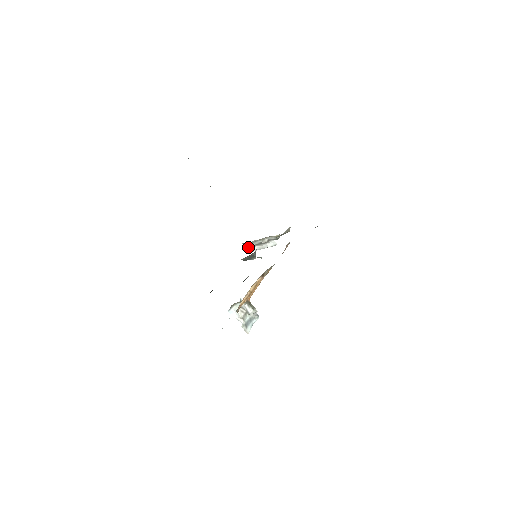
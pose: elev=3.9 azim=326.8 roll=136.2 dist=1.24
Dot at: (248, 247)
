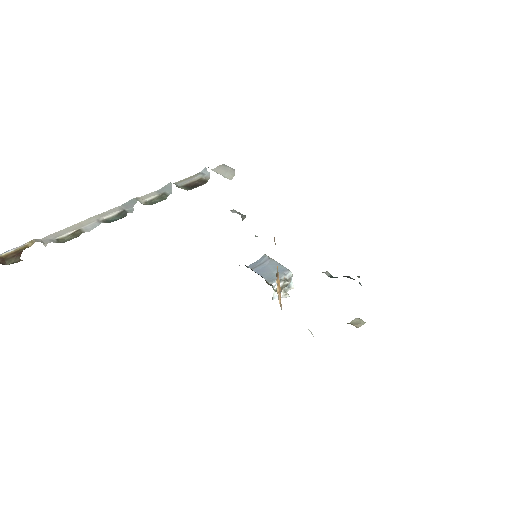
Dot at: occluded
